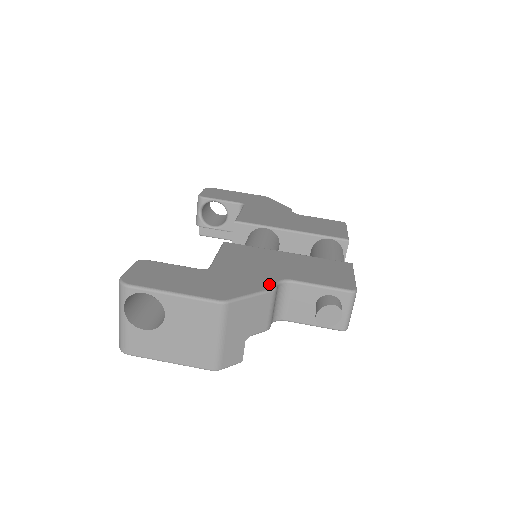
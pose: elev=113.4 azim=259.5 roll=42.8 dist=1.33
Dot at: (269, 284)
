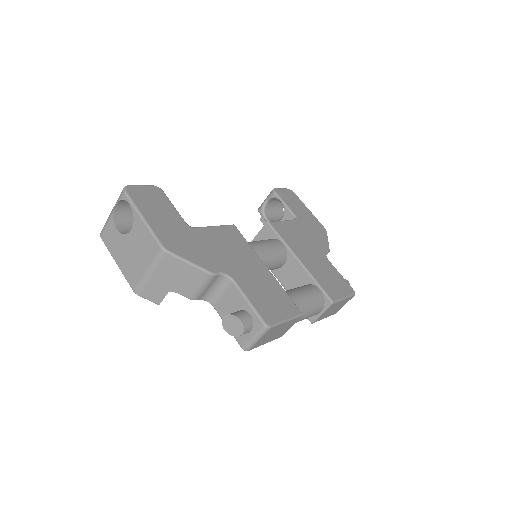
Dot at: (214, 268)
